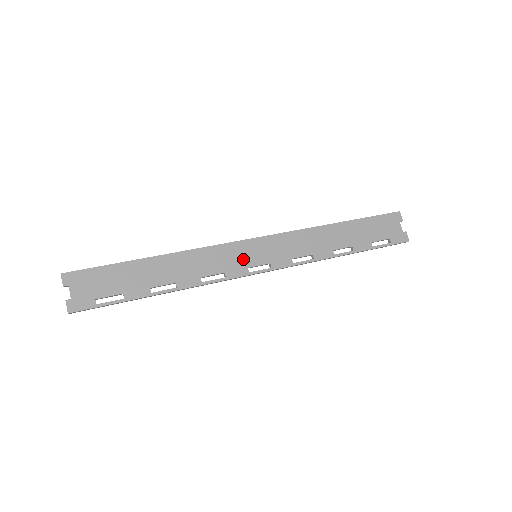
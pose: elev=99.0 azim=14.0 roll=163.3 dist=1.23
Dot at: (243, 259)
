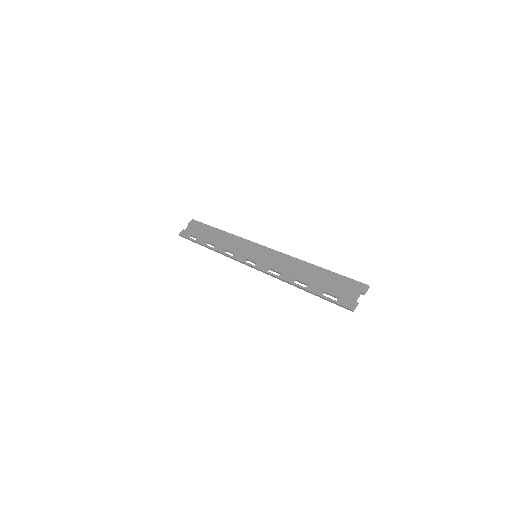
Dot at: (248, 253)
